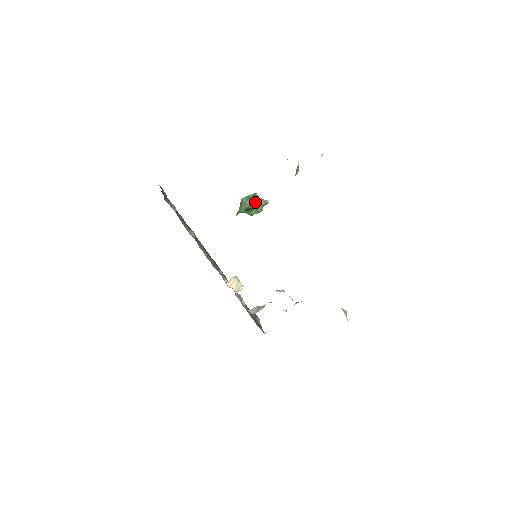
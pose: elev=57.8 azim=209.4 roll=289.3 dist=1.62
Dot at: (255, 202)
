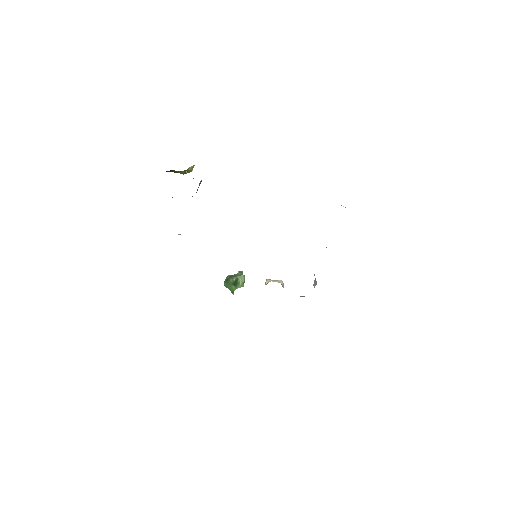
Dot at: (233, 277)
